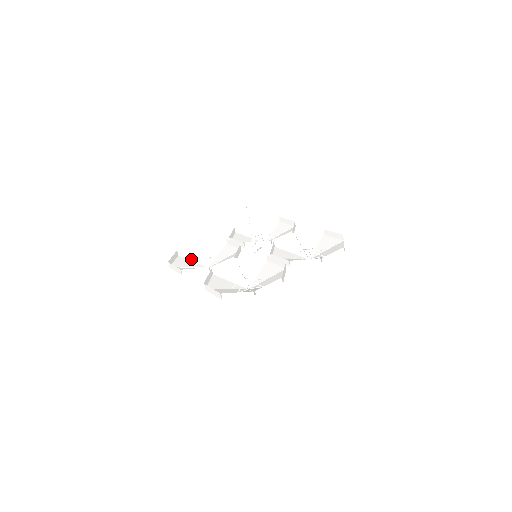
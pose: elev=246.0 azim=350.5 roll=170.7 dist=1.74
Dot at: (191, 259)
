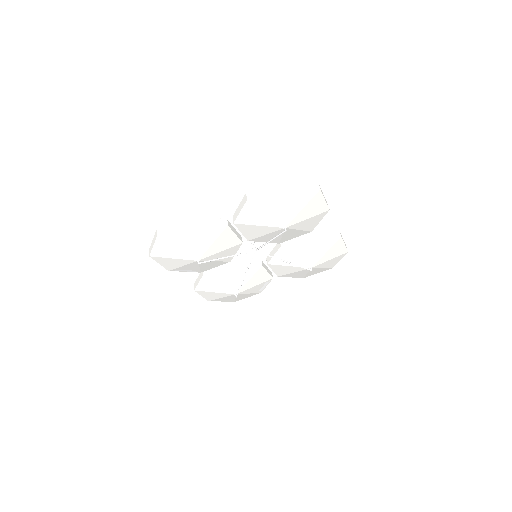
Dot at: (237, 298)
